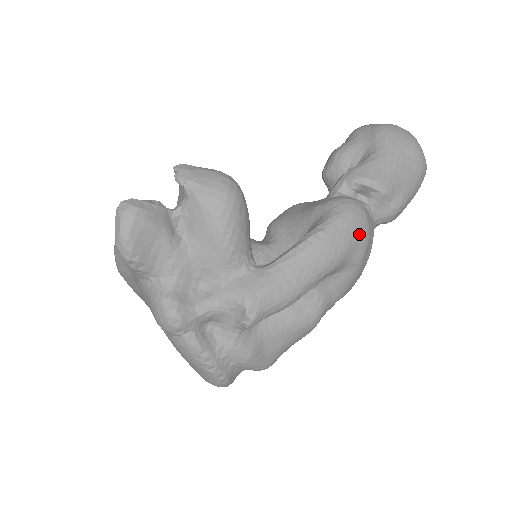
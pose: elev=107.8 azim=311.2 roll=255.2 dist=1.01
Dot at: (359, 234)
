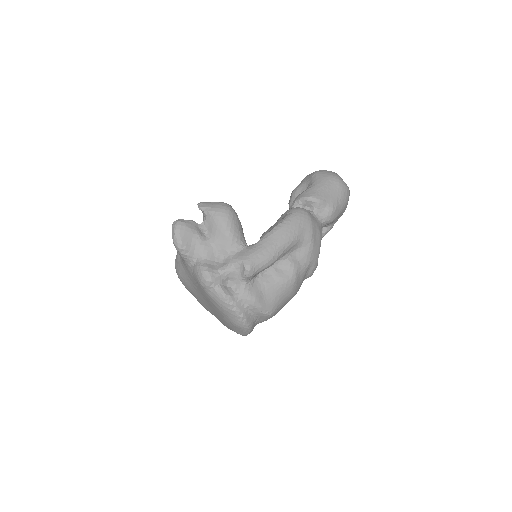
Dot at: (305, 223)
